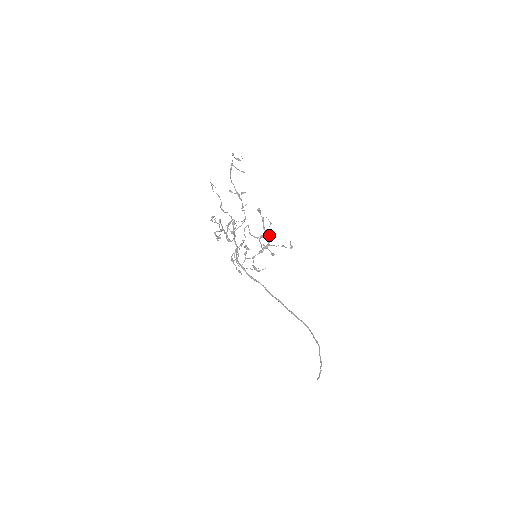
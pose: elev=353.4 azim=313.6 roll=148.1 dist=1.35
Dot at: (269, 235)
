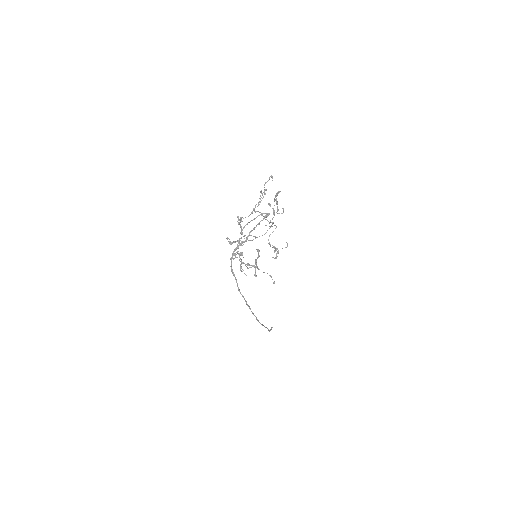
Dot at: (278, 253)
